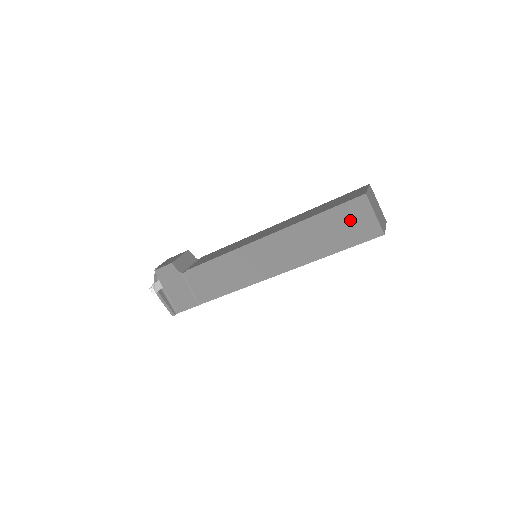
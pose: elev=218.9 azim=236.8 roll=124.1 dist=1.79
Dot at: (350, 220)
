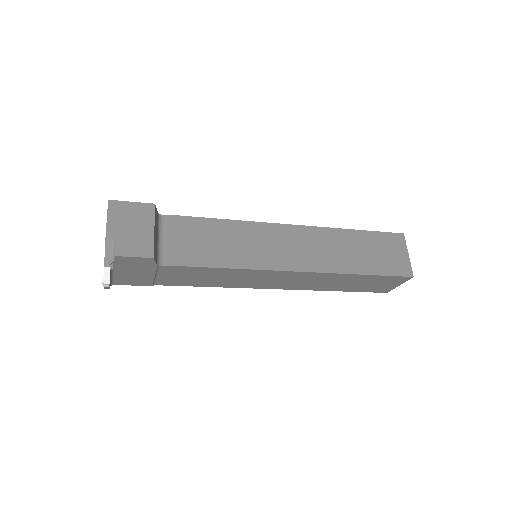
Dot at: (380, 283)
